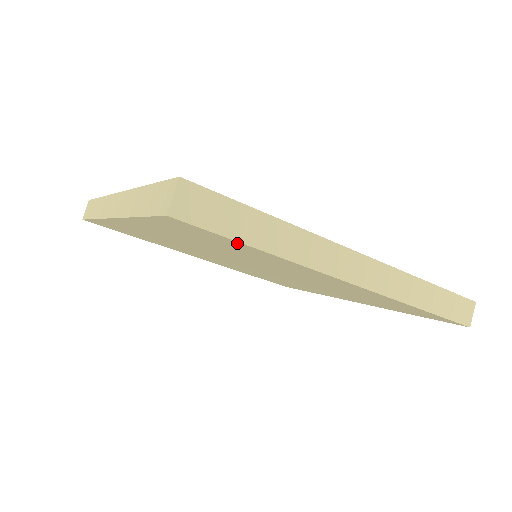
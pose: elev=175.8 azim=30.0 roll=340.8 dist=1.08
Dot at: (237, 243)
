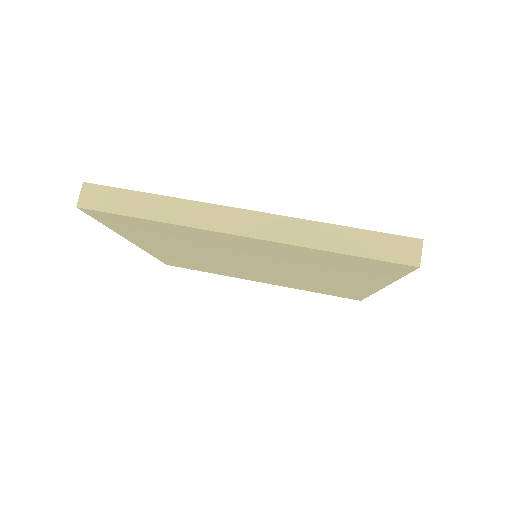
Dot at: (395, 275)
